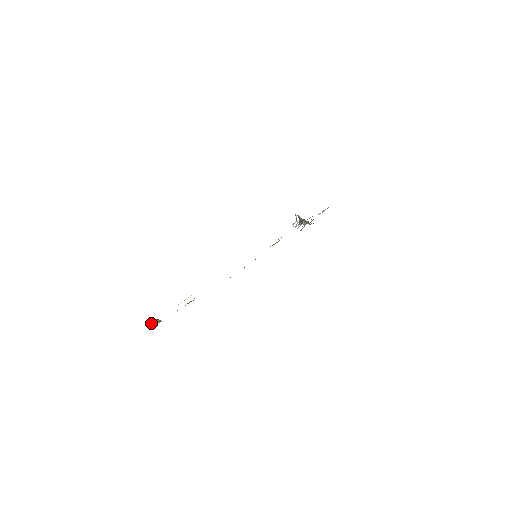
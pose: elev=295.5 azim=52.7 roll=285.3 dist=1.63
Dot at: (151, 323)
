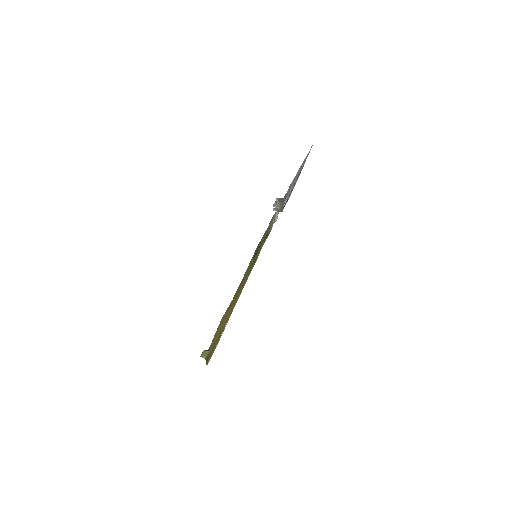
Dot at: (202, 357)
